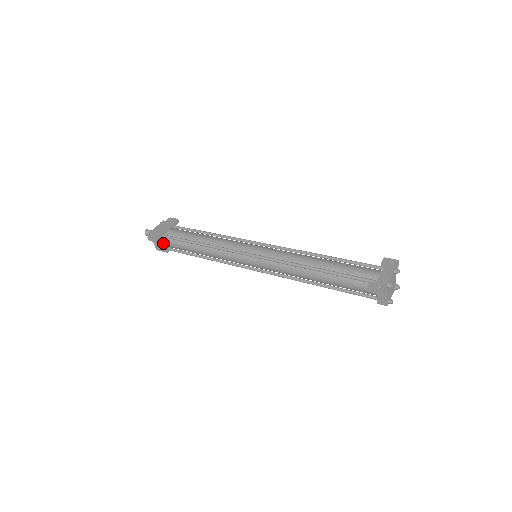
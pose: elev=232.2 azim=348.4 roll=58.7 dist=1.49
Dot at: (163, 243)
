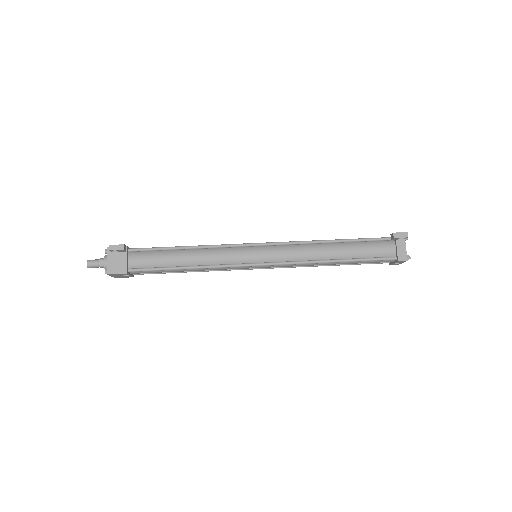
Dot at: (126, 258)
